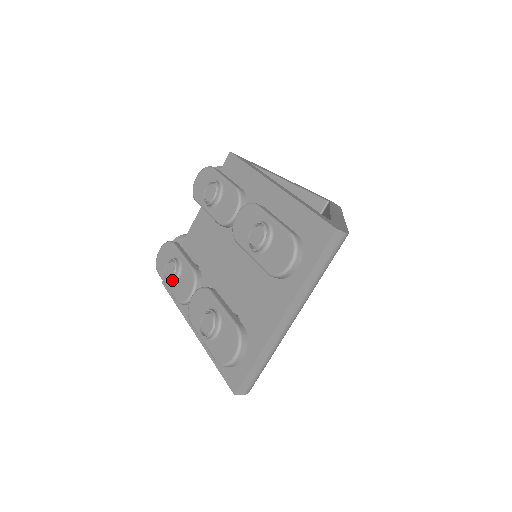
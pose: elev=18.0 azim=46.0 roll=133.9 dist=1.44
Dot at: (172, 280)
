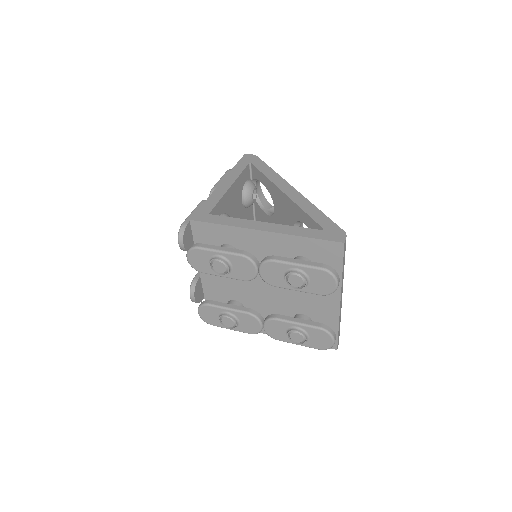
Dot at: (236, 327)
